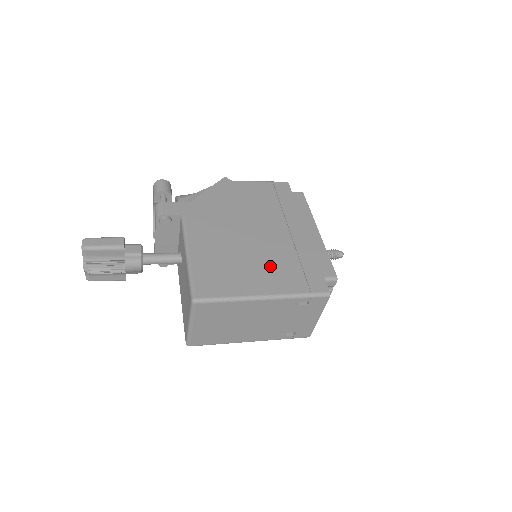
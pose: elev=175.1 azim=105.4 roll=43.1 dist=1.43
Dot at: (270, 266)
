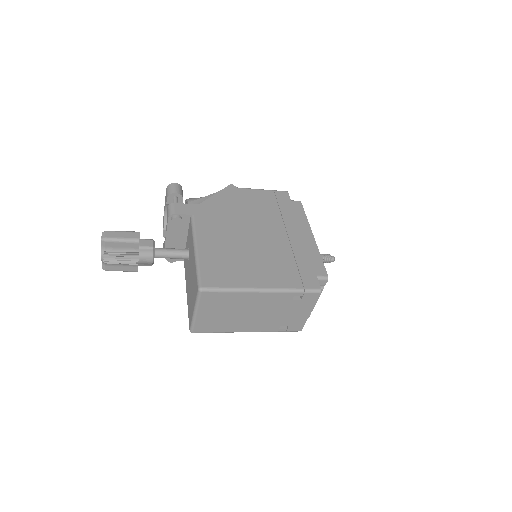
Dot at: (269, 264)
